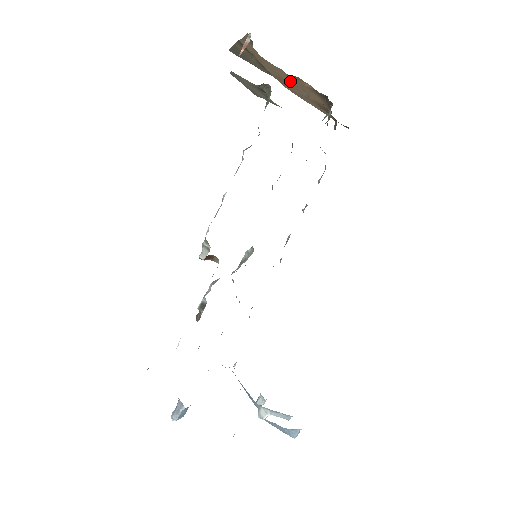
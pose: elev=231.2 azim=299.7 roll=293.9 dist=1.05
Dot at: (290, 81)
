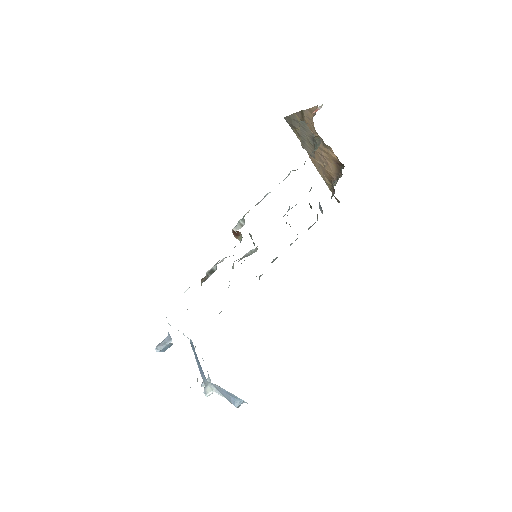
Dot at: (320, 151)
